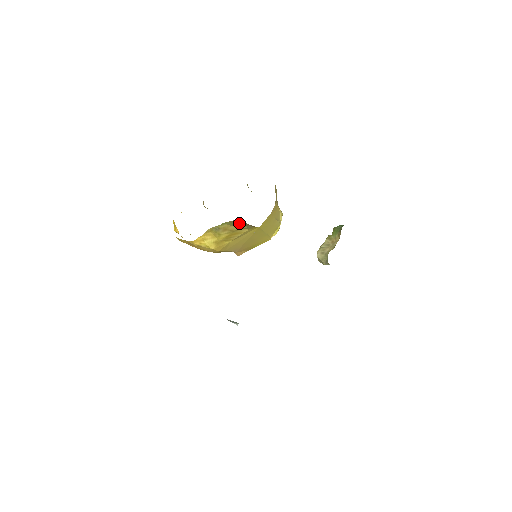
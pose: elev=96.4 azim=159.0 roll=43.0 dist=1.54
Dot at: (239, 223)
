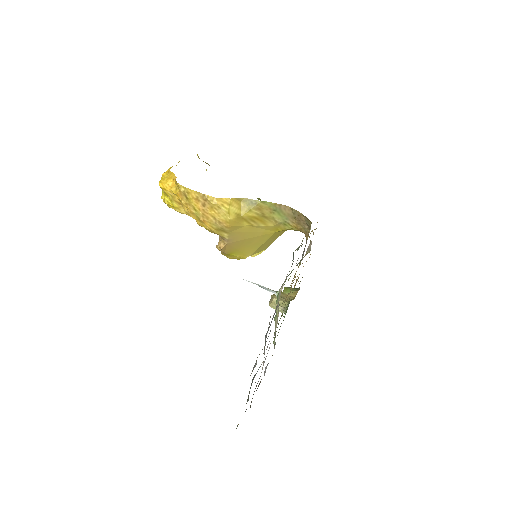
Dot at: (282, 211)
